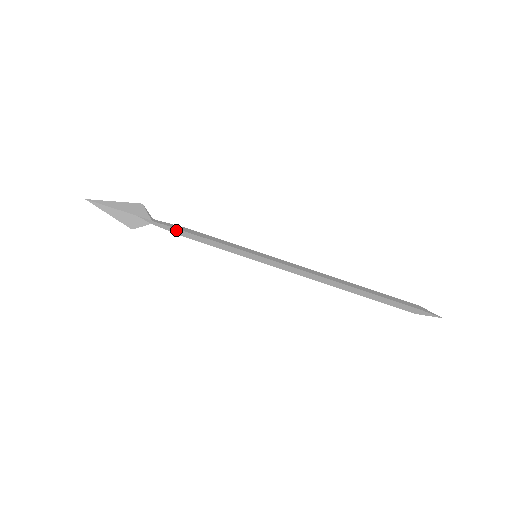
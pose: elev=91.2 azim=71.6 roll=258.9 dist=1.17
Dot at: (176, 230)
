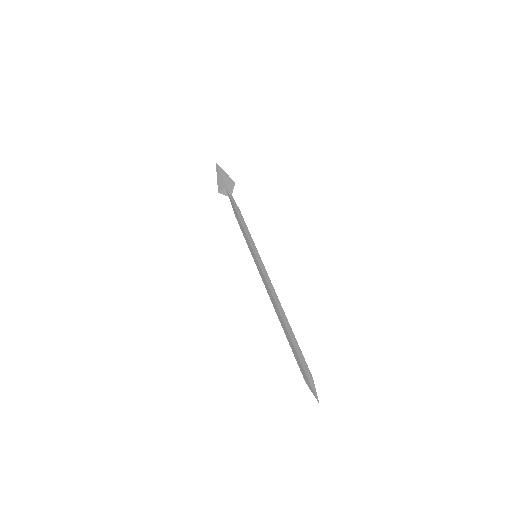
Dot at: (234, 208)
